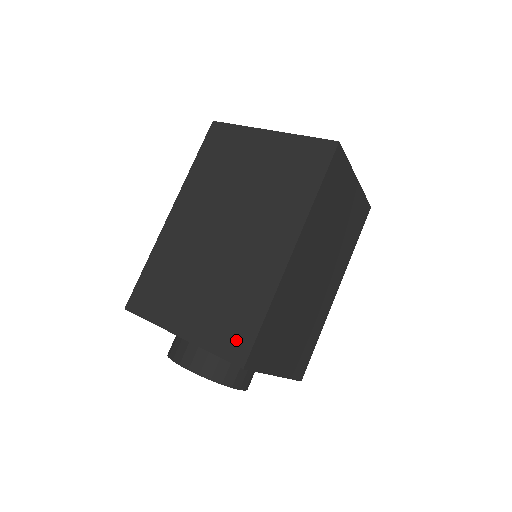
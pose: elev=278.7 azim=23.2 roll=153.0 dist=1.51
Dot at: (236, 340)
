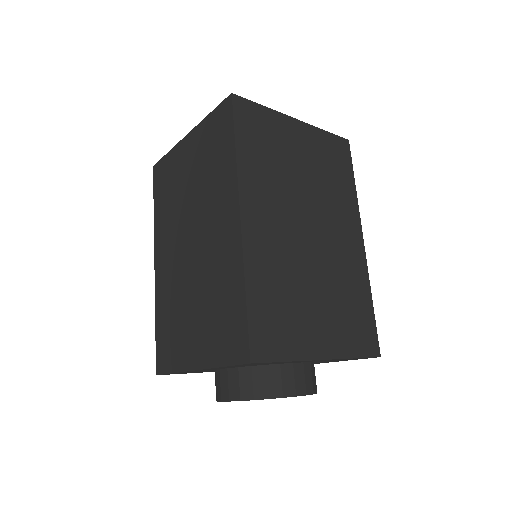
Dot at: (234, 338)
